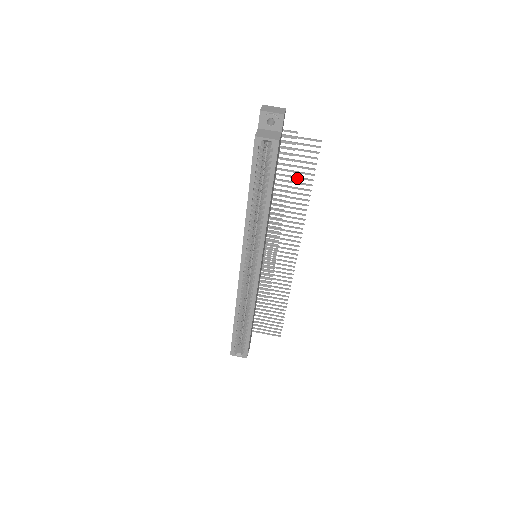
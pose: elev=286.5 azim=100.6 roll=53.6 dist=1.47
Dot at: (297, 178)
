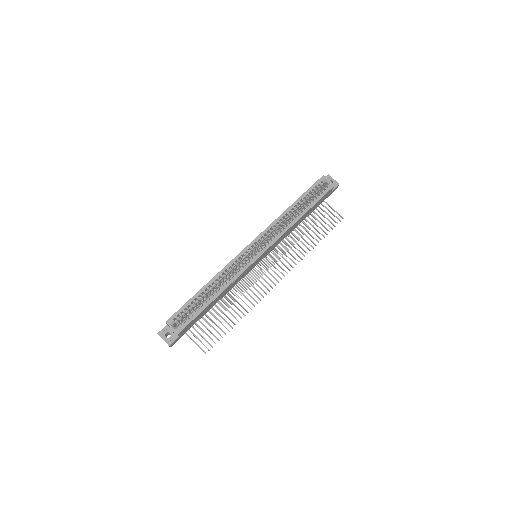
Dot at: (316, 229)
